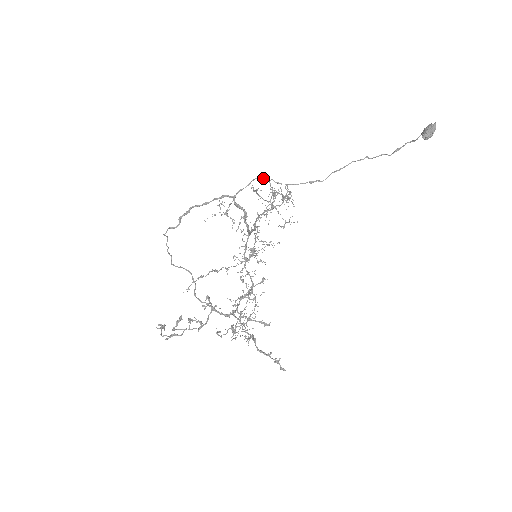
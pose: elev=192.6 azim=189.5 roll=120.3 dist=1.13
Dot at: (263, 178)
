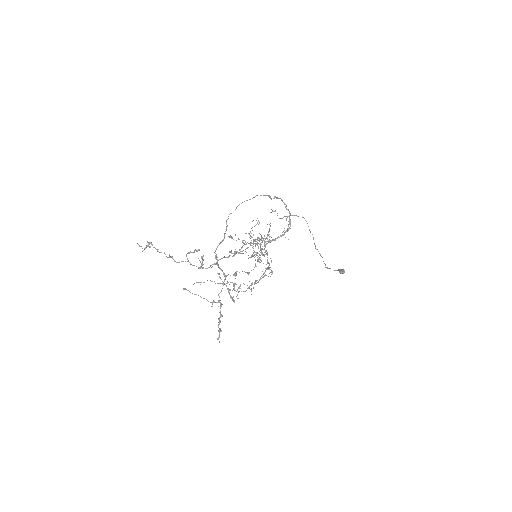
Dot at: occluded
